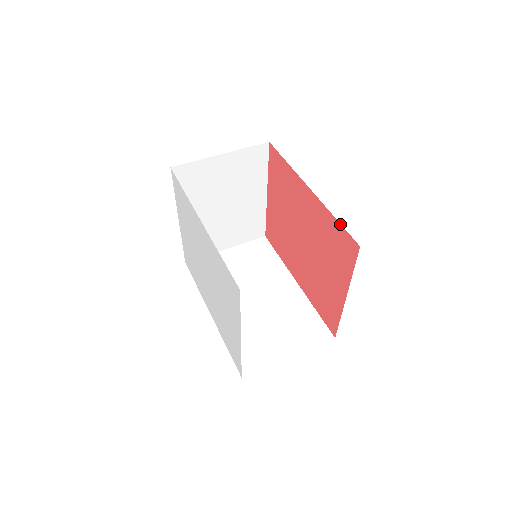
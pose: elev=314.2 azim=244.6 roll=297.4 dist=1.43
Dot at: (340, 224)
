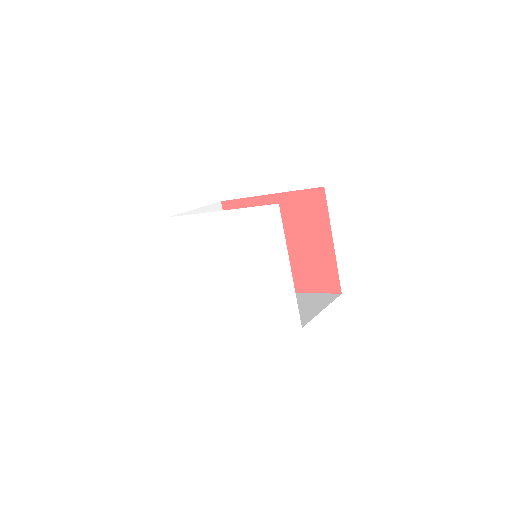
Dot at: (303, 190)
